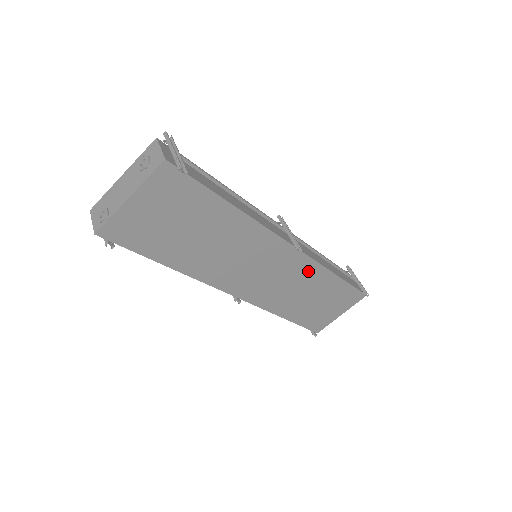
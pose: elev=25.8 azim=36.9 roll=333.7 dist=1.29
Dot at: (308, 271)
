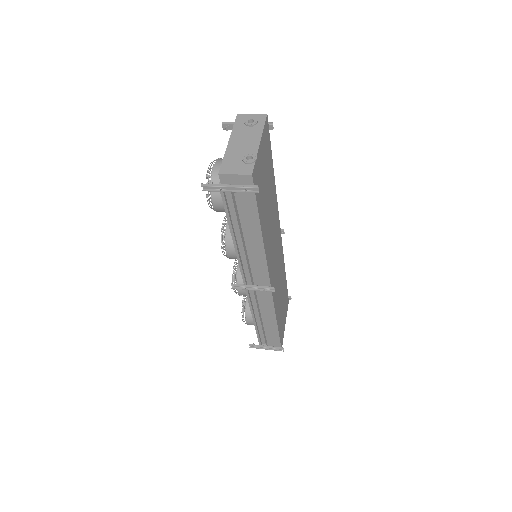
Dot at: (282, 262)
